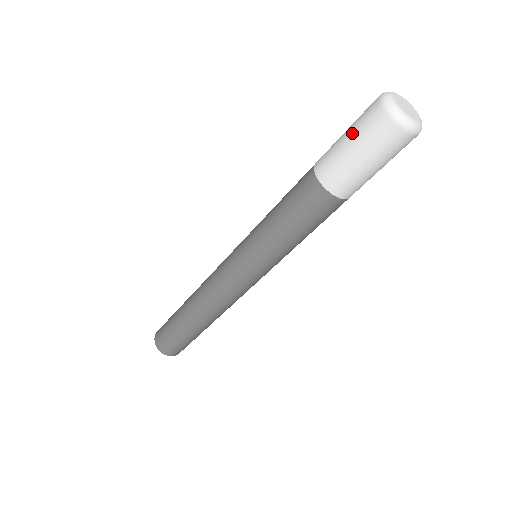
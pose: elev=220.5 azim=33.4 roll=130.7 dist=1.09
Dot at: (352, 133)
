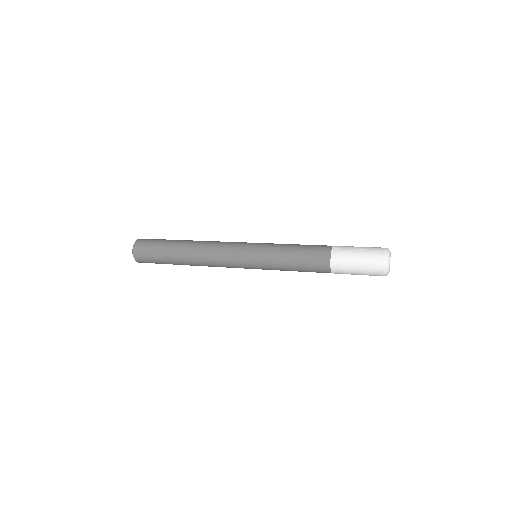
Dot at: (362, 271)
